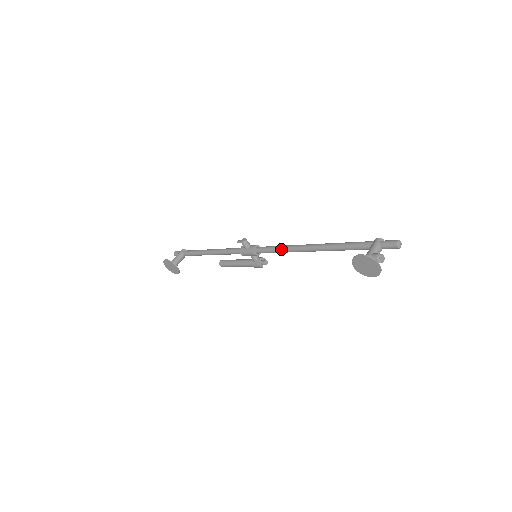
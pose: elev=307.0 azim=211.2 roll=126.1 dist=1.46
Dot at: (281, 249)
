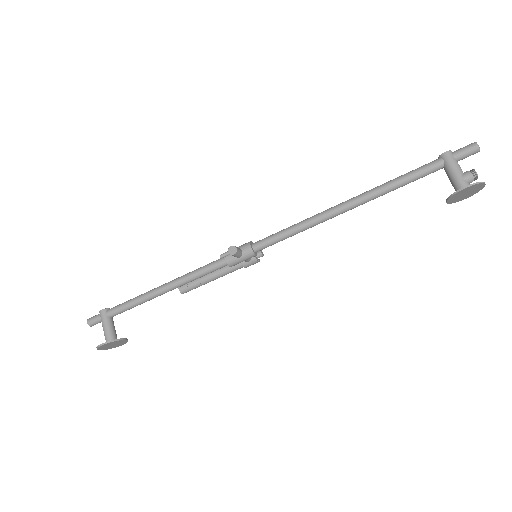
Dot at: (300, 230)
